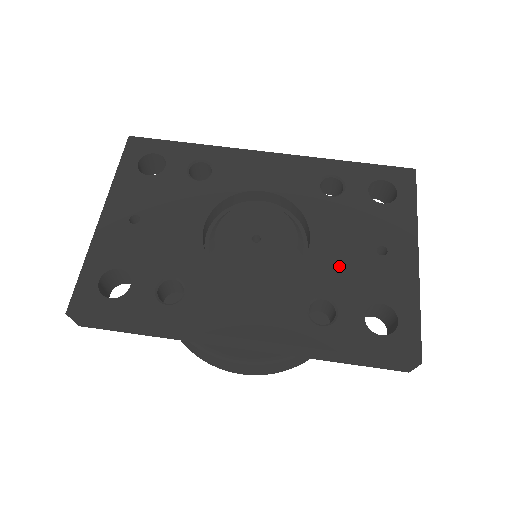
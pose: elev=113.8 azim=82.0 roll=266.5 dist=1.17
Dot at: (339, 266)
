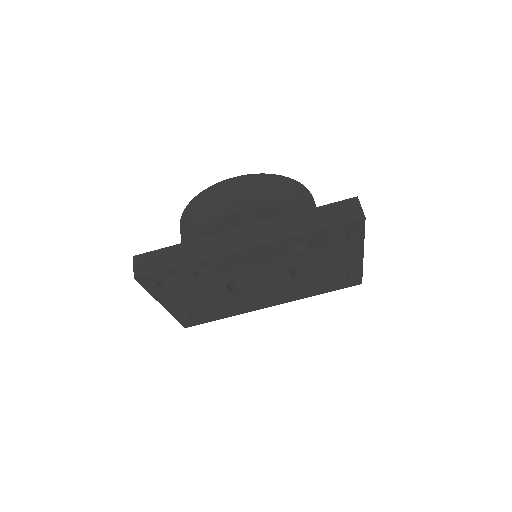
Dot at: (315, 274)
